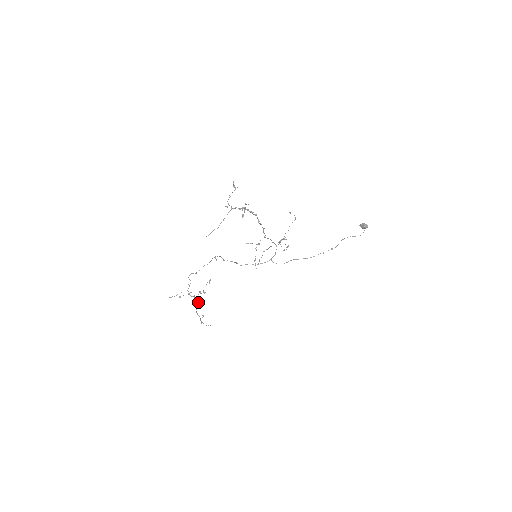
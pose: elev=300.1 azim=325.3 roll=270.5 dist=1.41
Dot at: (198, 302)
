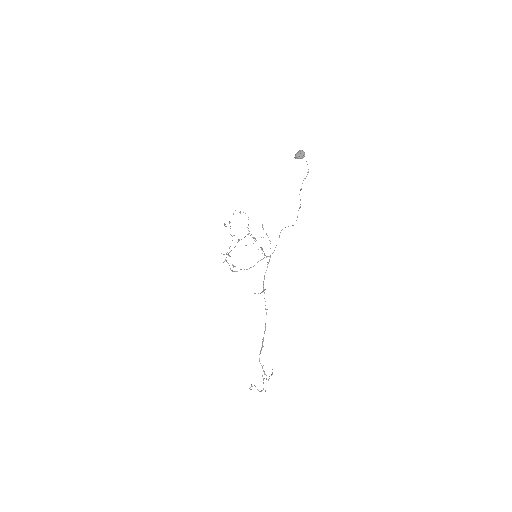
Dot at: (239, 240)
